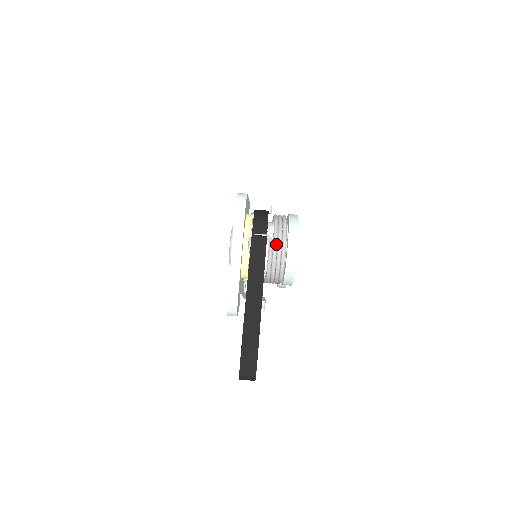
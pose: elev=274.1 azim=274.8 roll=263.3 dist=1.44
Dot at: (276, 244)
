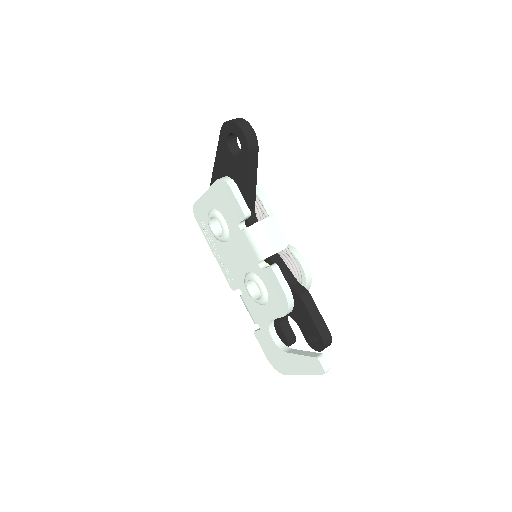
Dot at: occluded
